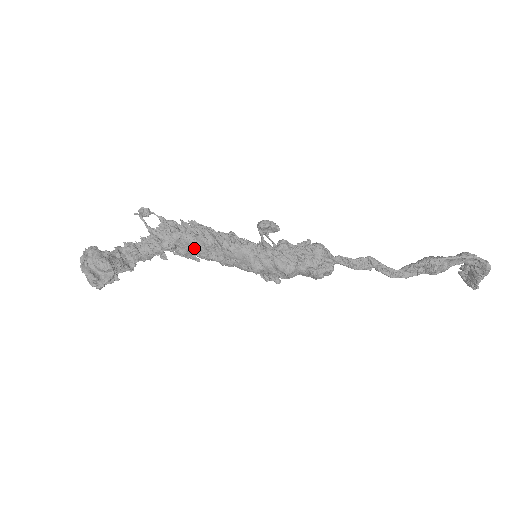
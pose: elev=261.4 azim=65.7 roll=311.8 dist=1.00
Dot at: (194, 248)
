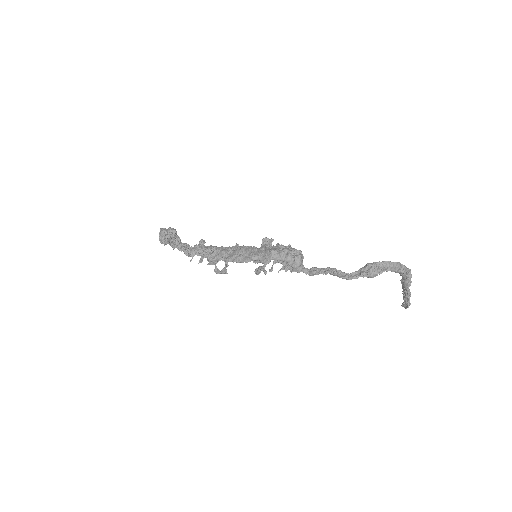
Dot at: (221, 252)
